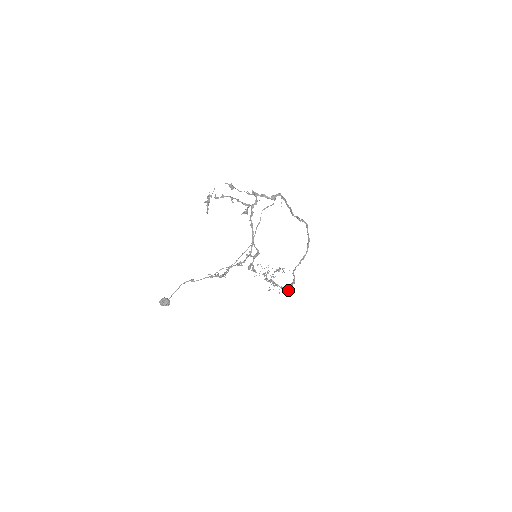
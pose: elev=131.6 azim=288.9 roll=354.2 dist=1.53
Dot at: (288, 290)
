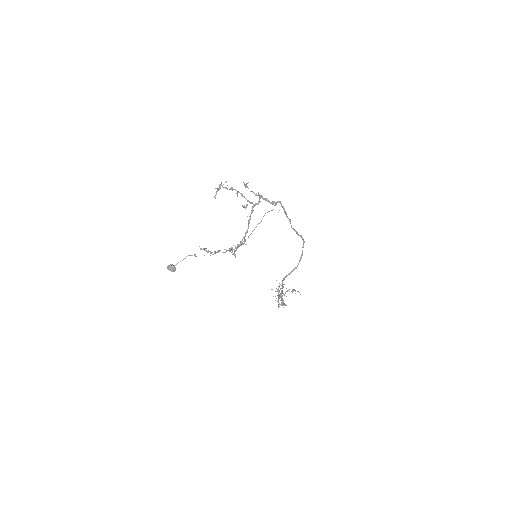
Dot at: occluded
